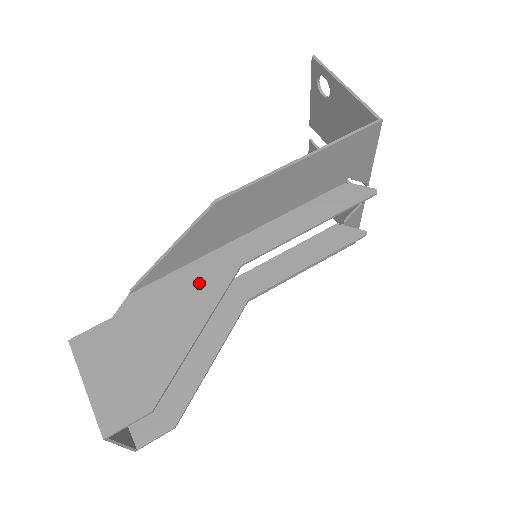
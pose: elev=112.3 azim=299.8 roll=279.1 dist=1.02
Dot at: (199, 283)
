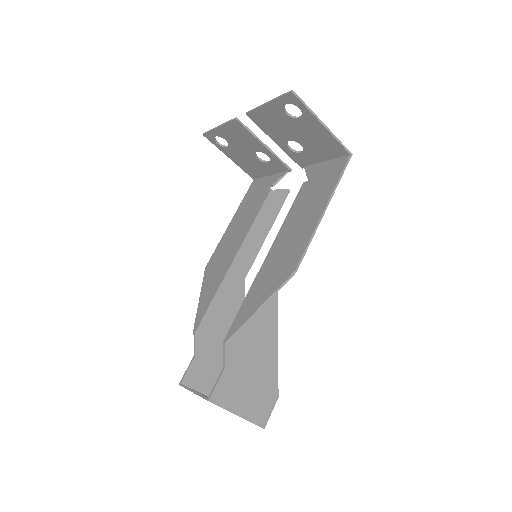
Dot at: (261, 310)
